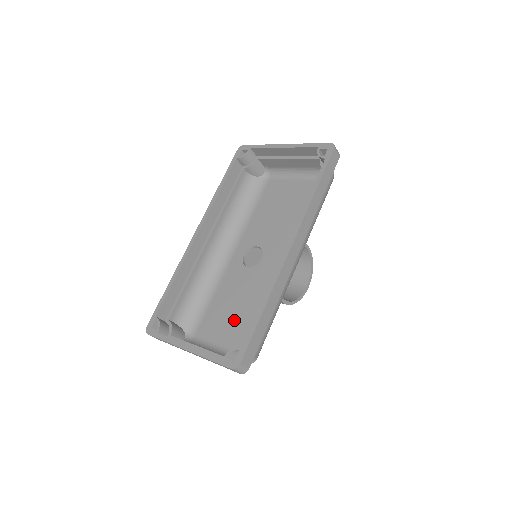
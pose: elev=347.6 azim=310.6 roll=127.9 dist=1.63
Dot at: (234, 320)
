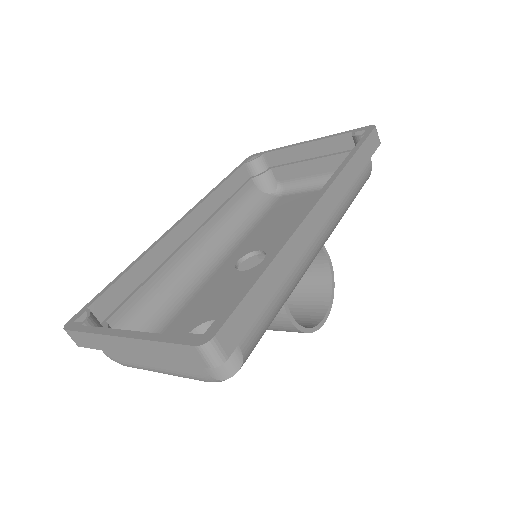
Dot at: occluded
